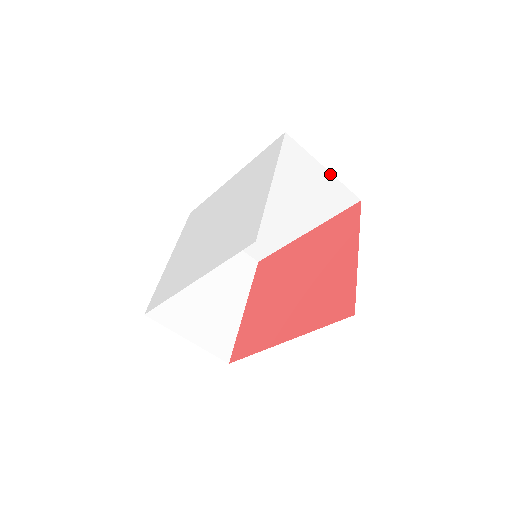
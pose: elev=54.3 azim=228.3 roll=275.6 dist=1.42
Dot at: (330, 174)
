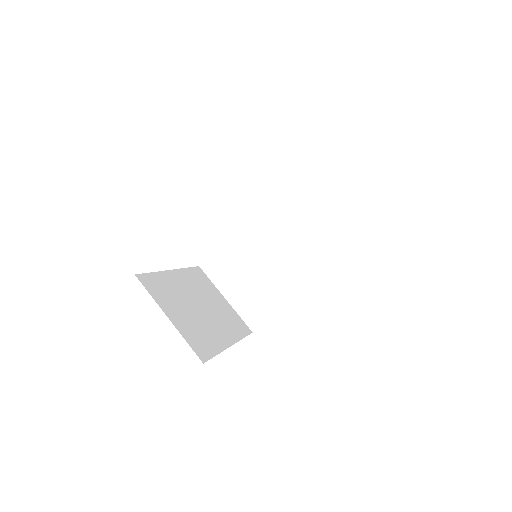
Dot at: (329, 214)
